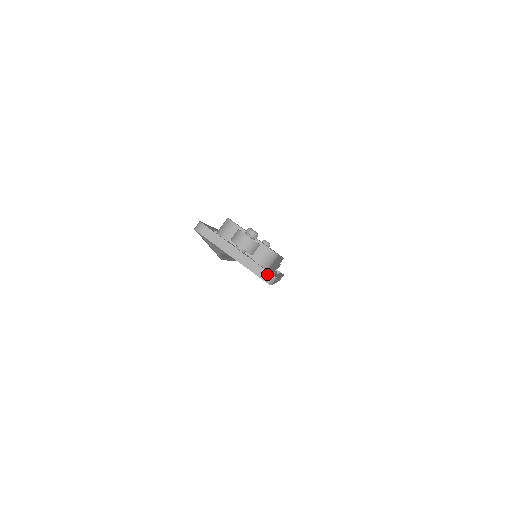
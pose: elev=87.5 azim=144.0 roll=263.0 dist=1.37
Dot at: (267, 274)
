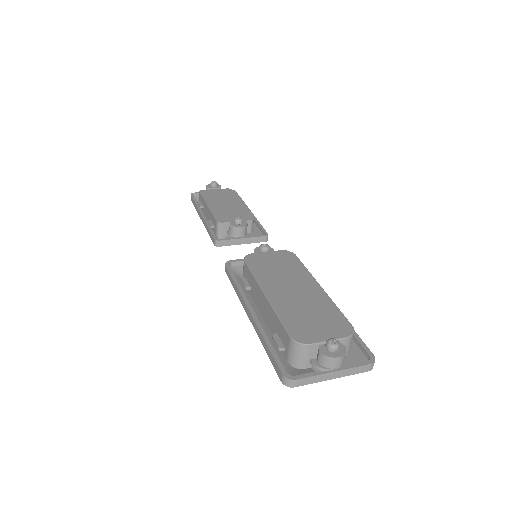
Dot at: (370, 366)
